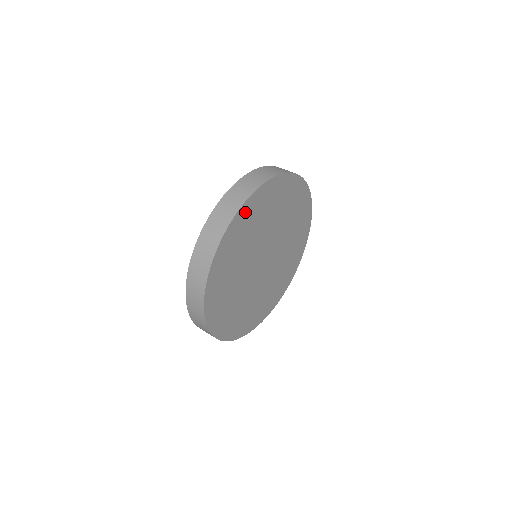
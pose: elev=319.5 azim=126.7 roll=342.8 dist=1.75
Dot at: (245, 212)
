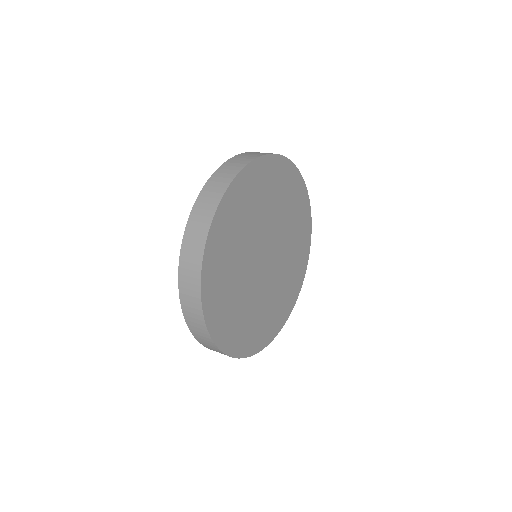
Dot at: (232, 198)
